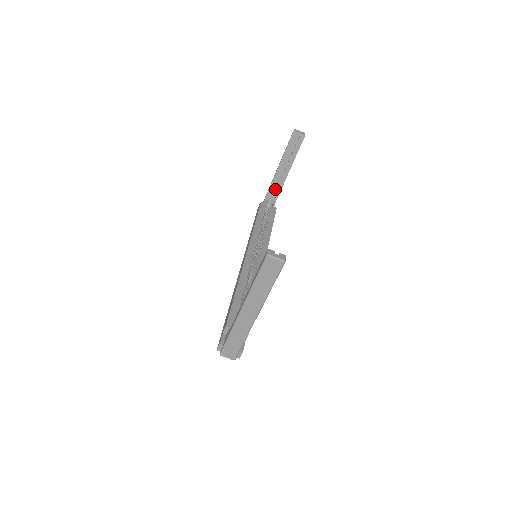
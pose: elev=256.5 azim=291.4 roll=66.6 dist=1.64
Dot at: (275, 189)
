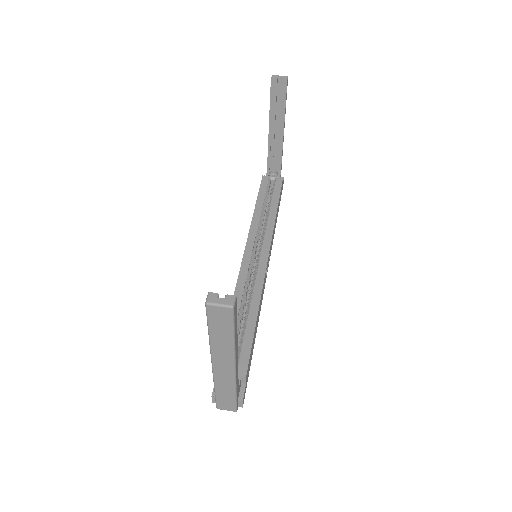
Dot at: (275, 155)
